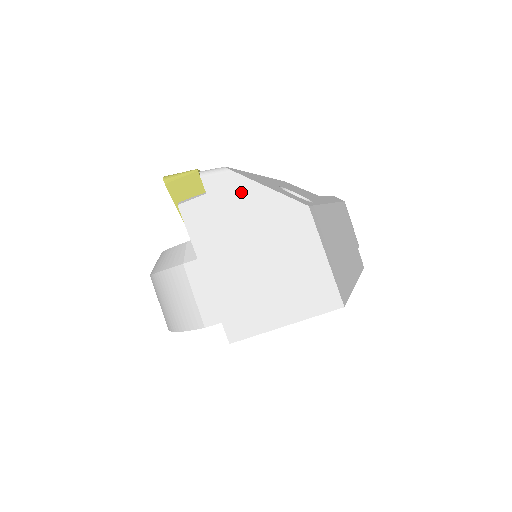
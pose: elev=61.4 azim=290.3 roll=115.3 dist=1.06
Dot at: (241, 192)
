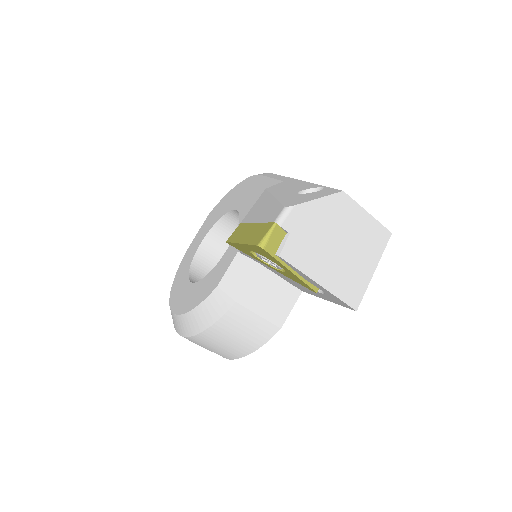
Dot at: (306, 215)
